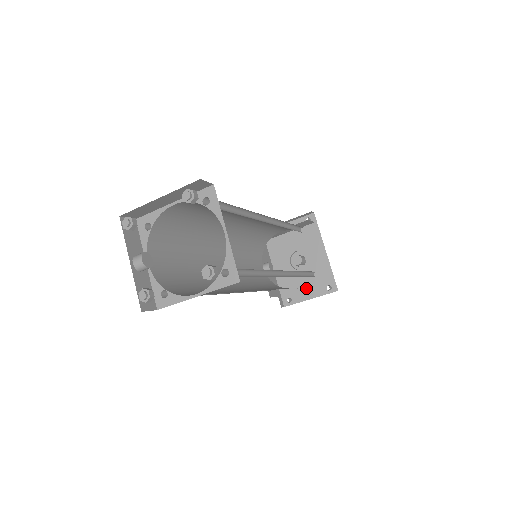
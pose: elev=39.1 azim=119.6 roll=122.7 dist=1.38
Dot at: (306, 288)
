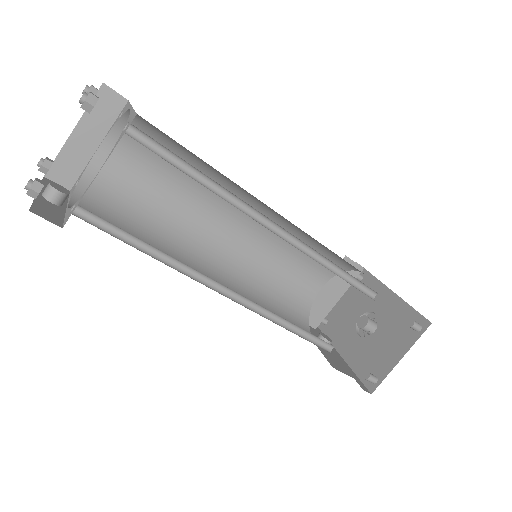
Dot at: (389, 349)
